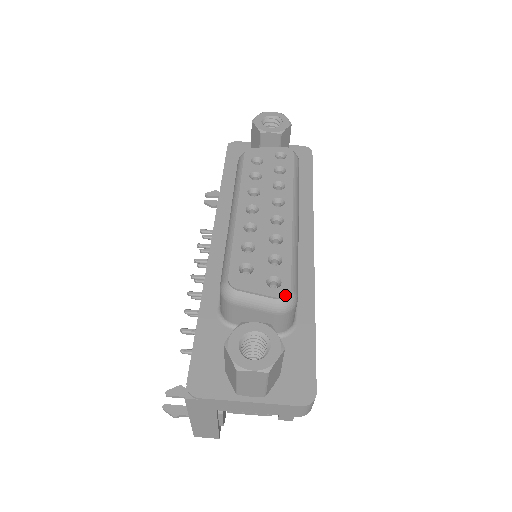
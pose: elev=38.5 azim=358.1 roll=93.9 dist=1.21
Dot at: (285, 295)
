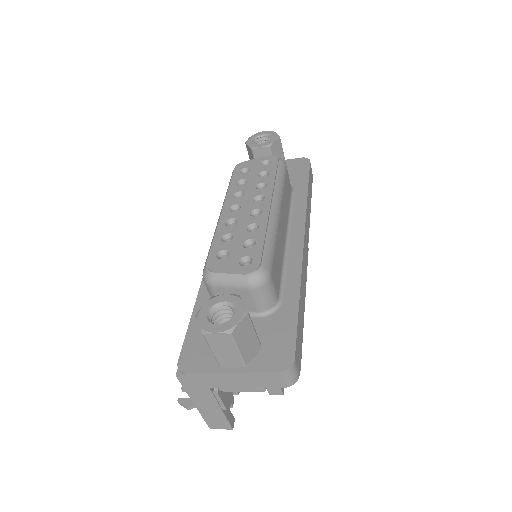
Dot at: (254, 270)
